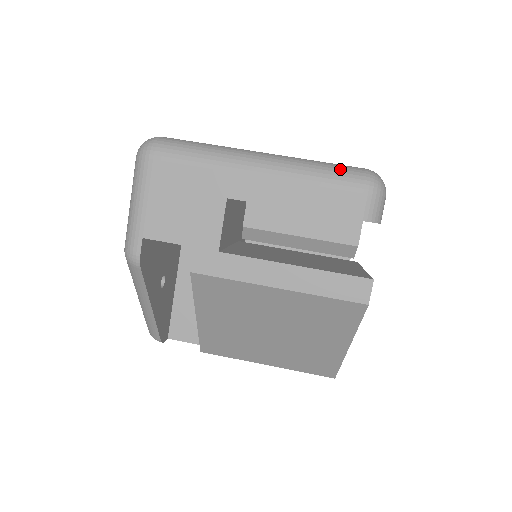
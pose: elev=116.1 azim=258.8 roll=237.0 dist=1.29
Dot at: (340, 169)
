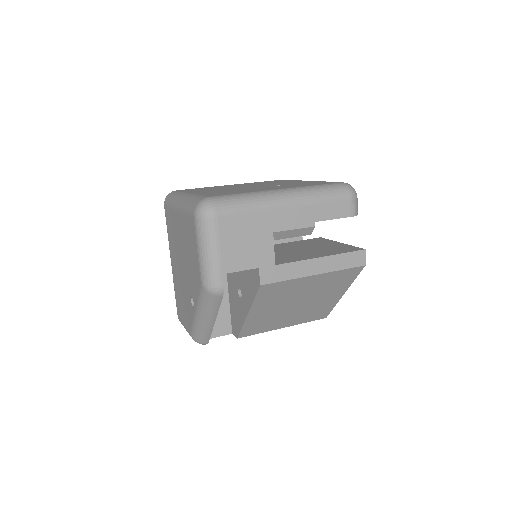
Dot at: (332, 188)
